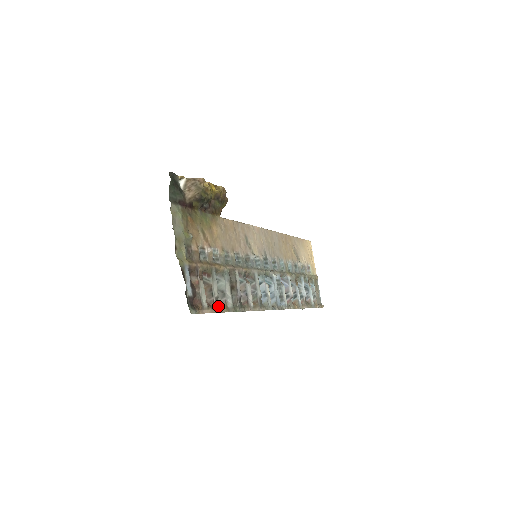
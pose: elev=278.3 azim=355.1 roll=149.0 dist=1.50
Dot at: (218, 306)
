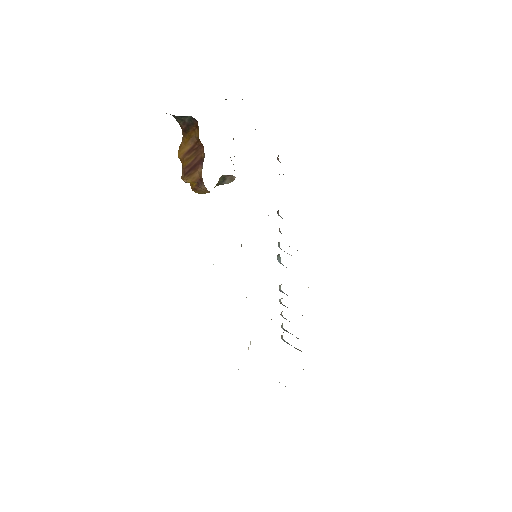
Dot at: occluded
